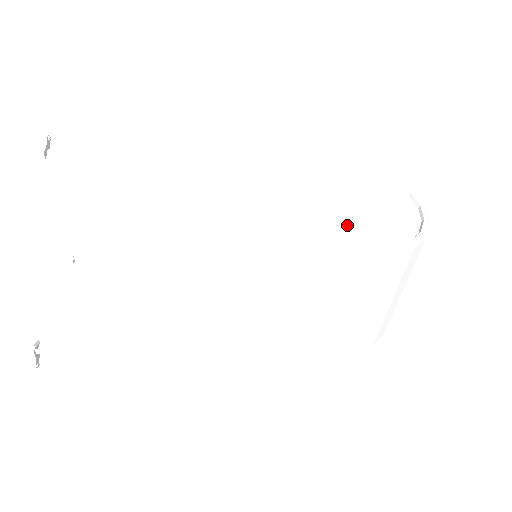
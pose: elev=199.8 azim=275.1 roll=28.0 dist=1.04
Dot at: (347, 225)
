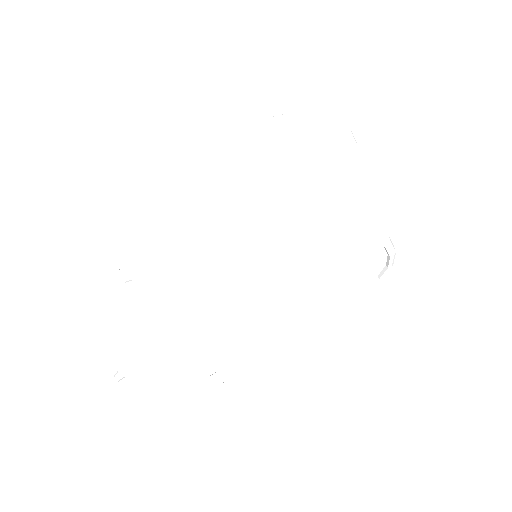
Dot at: occluded
